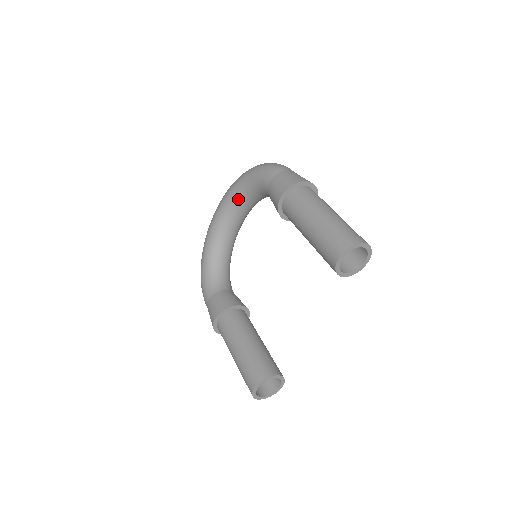
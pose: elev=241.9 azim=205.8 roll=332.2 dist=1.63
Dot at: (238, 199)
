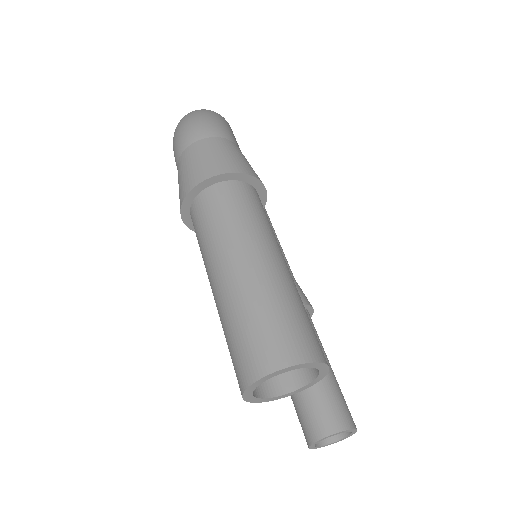
Dot at: occluded
